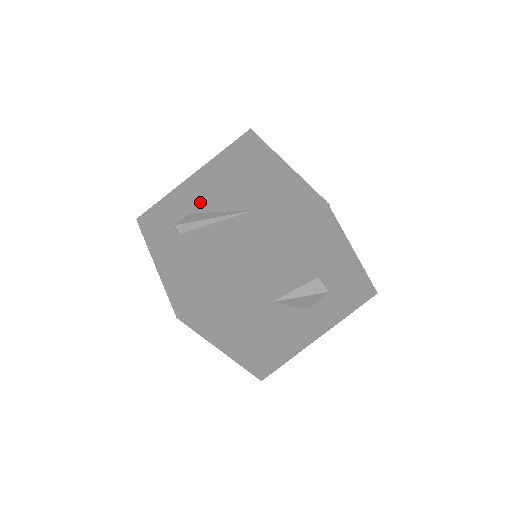
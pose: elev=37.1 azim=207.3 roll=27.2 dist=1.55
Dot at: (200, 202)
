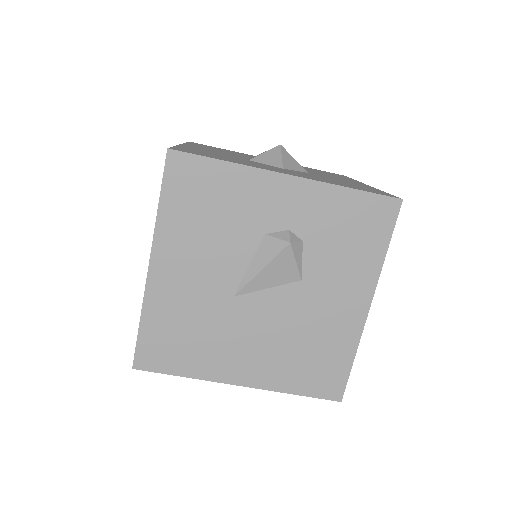
Dot at: occluded
